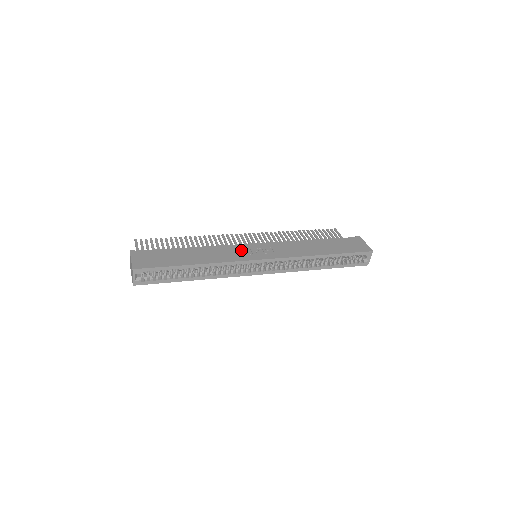
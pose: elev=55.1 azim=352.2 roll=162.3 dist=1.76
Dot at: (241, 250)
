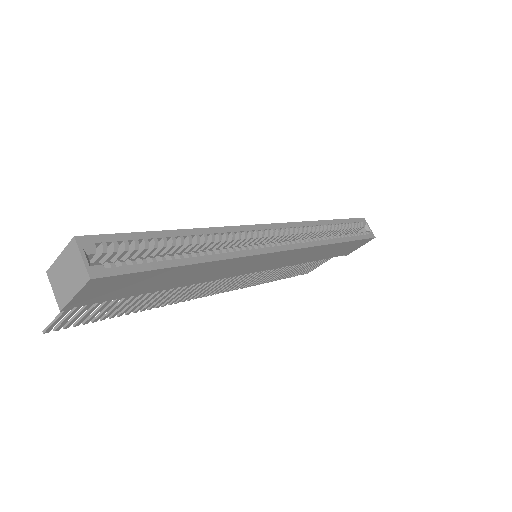
Dot at: occluded
